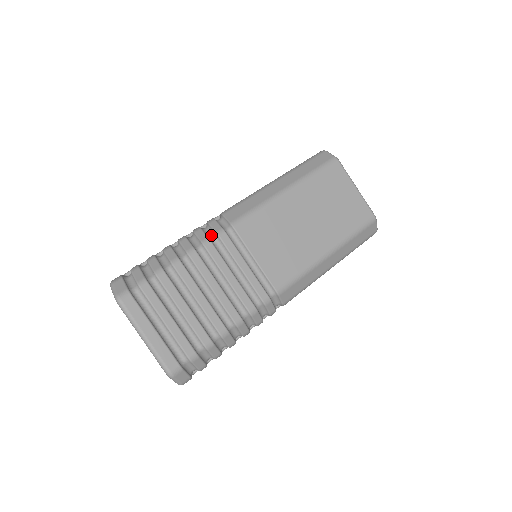
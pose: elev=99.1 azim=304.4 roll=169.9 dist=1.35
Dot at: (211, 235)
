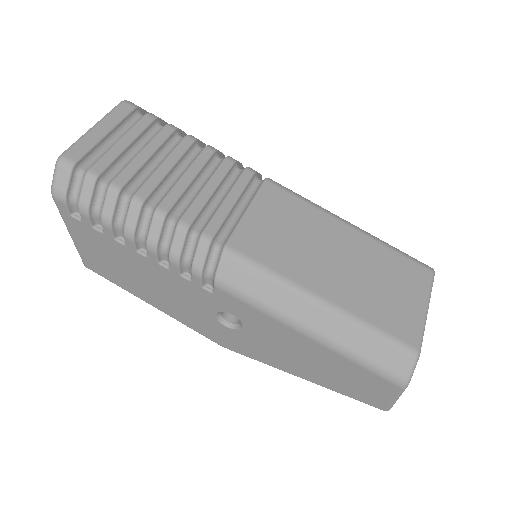
Dot at: (242, 169)
